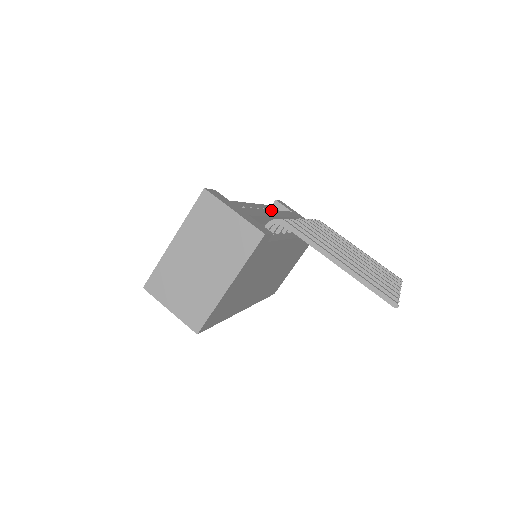
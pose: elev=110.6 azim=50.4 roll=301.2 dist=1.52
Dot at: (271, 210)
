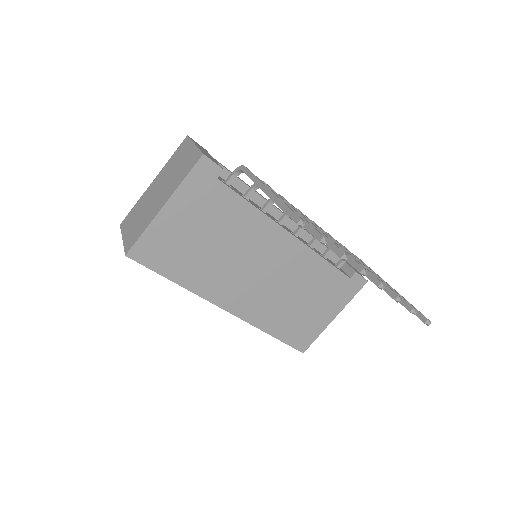
Dot at: occluded
